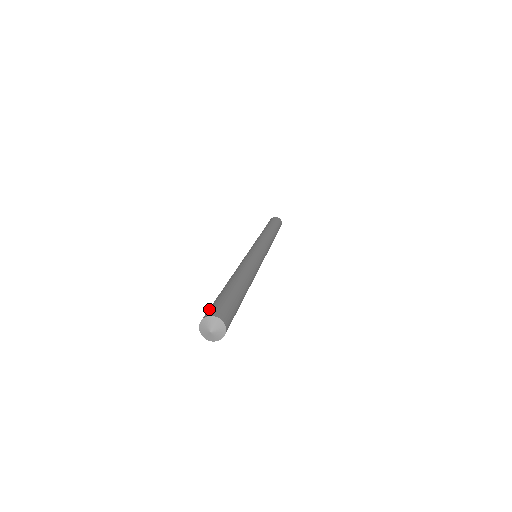
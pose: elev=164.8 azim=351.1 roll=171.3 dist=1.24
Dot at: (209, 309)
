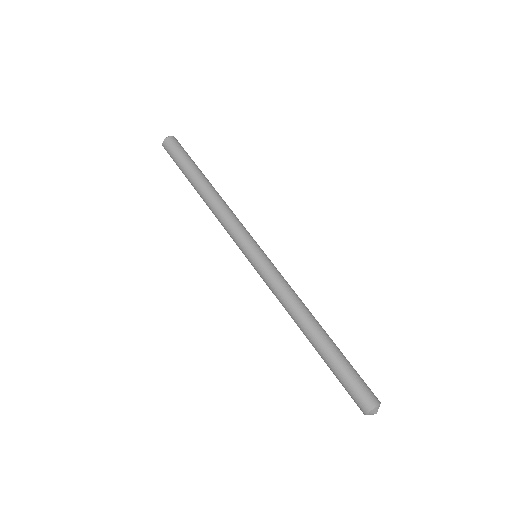
Dot at: (365, 391)
